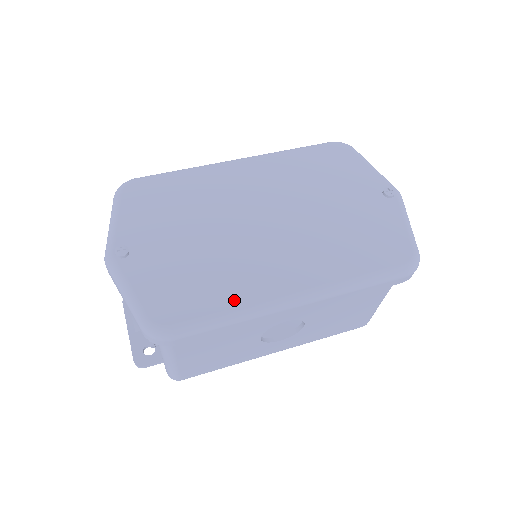
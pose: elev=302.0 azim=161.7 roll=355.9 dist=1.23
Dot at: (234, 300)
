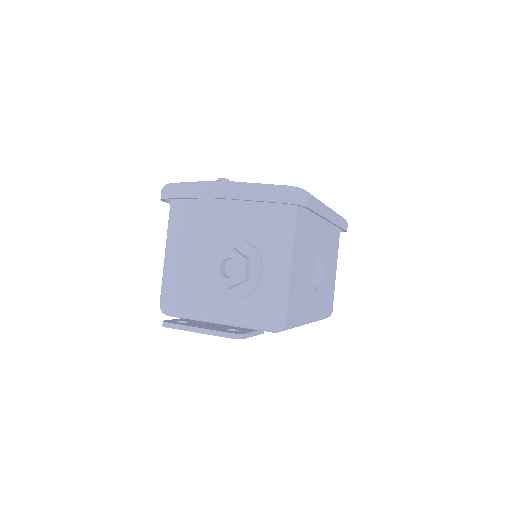
Dot at: occluded
